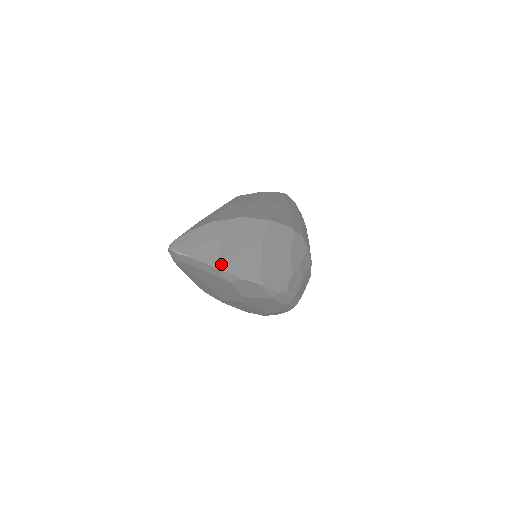
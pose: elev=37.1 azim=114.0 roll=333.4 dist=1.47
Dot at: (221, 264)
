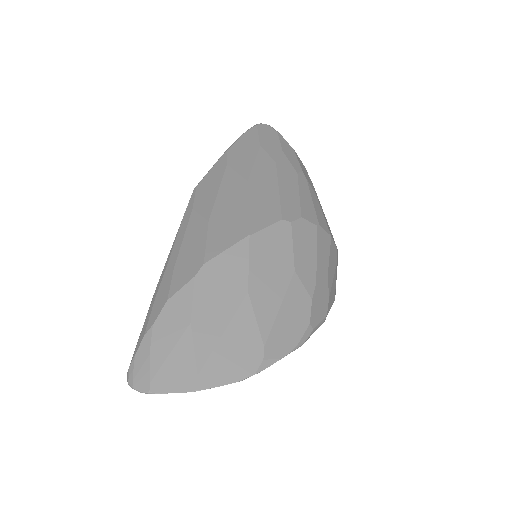
Dot at: (204, 379)
